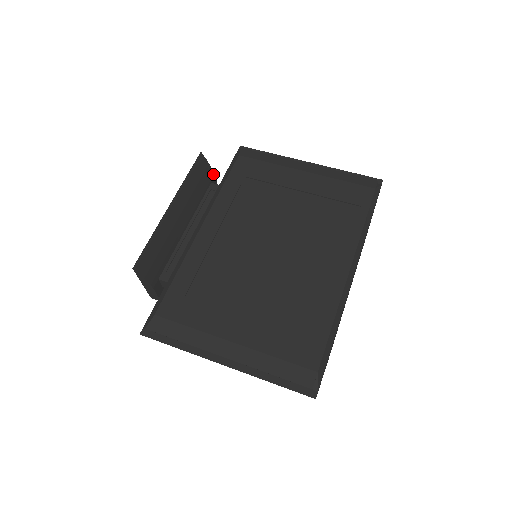
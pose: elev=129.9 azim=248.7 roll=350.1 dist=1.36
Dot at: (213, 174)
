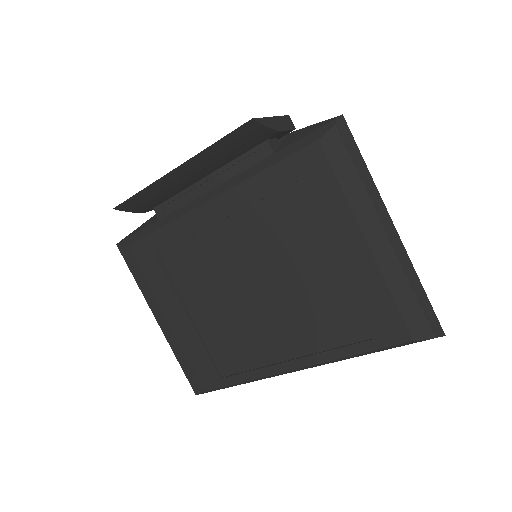
Dot at: (275, 132)
